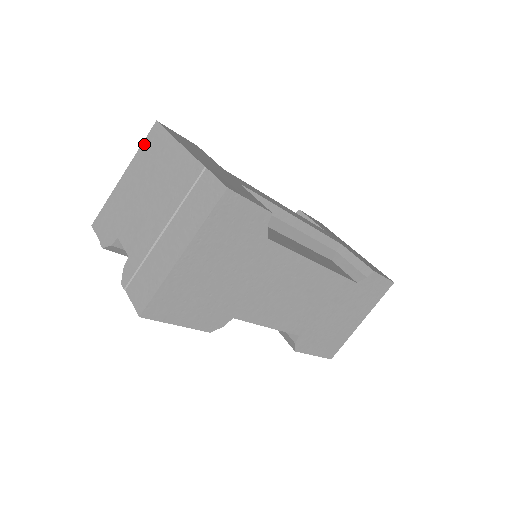
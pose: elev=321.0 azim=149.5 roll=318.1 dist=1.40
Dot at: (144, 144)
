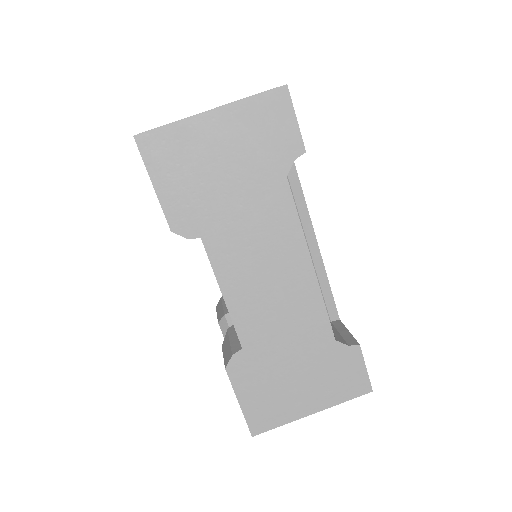
Dot at: occluded
